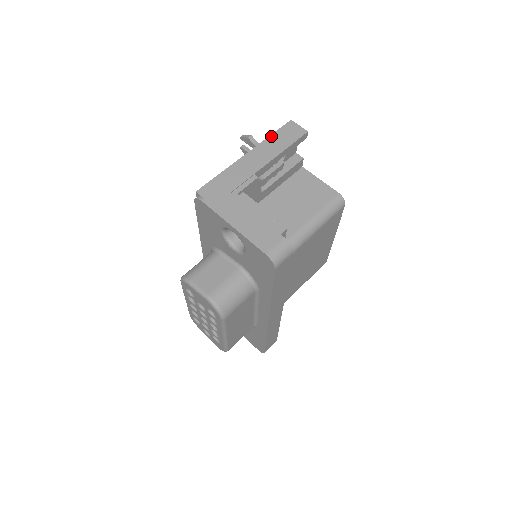
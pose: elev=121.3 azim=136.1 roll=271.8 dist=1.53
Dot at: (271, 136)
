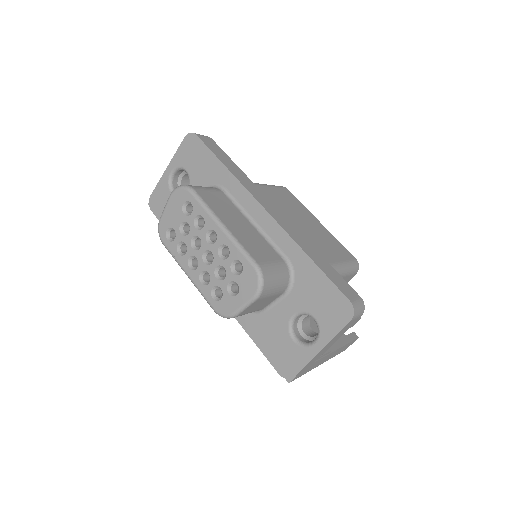
Dot at: occluded
